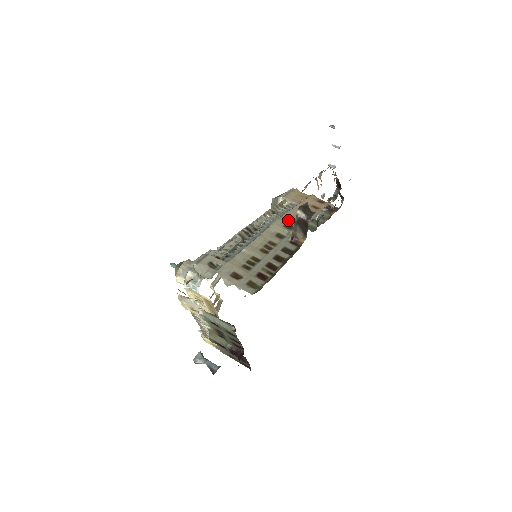
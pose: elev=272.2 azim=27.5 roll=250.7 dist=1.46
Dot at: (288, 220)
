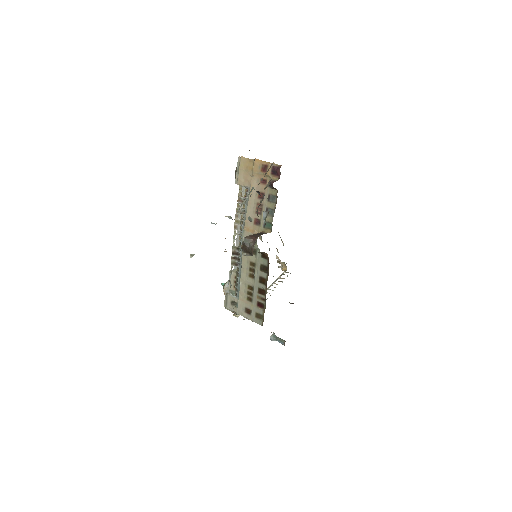
Dot at: (250, 227)
